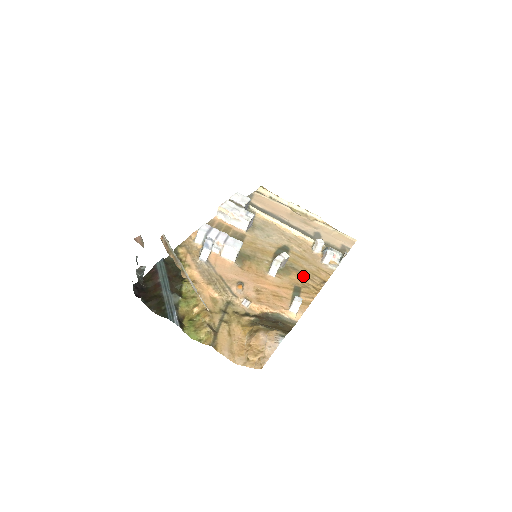
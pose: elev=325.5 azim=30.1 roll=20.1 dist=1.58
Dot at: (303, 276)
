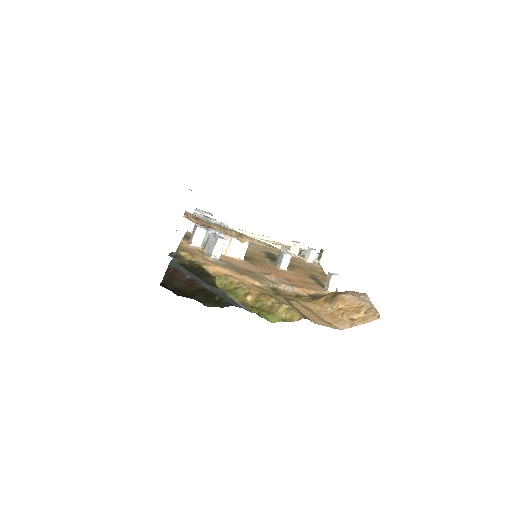
Dot at: (306, 270)
